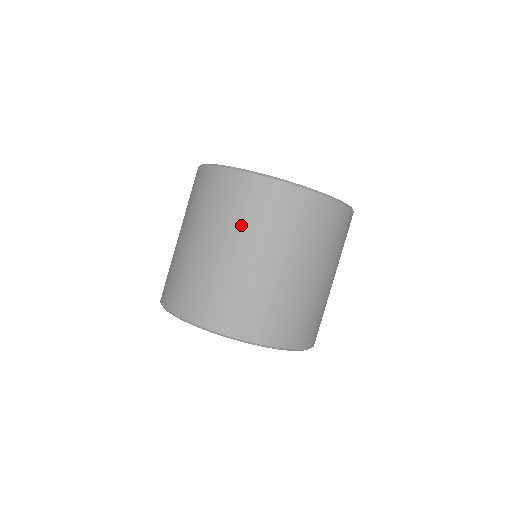
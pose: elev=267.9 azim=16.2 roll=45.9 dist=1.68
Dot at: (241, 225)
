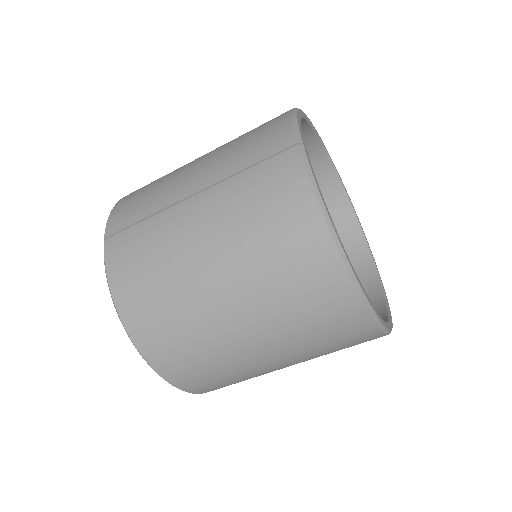
Dot at: (245, 240)
